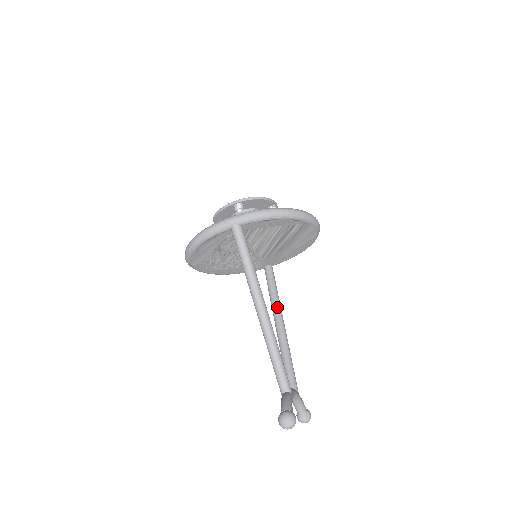
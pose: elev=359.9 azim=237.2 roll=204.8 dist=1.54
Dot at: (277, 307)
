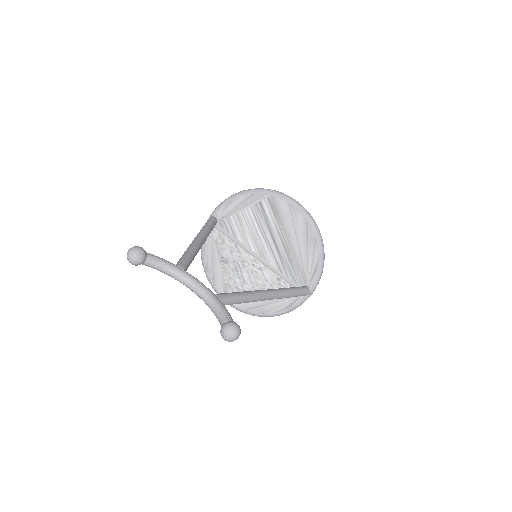
Dot at: occluded
